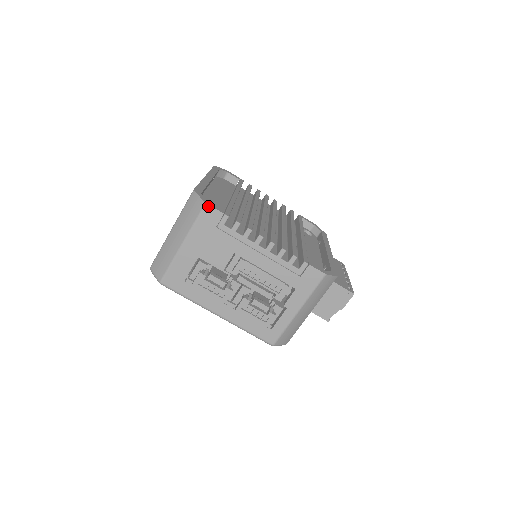
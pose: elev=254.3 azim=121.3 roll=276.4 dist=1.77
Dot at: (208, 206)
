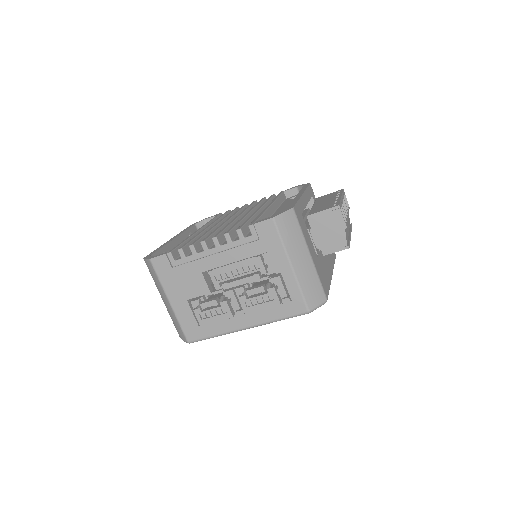
Dot at: (152, 260)
